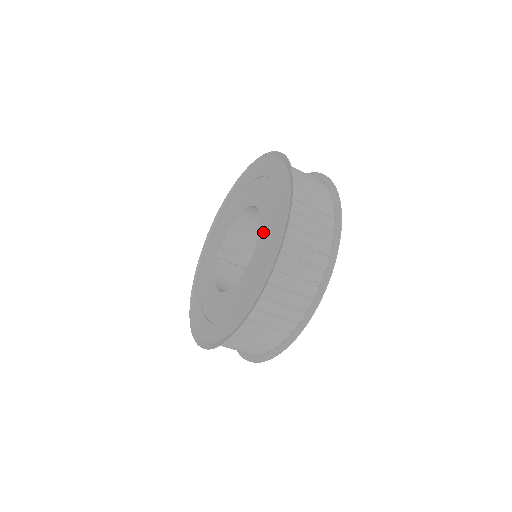
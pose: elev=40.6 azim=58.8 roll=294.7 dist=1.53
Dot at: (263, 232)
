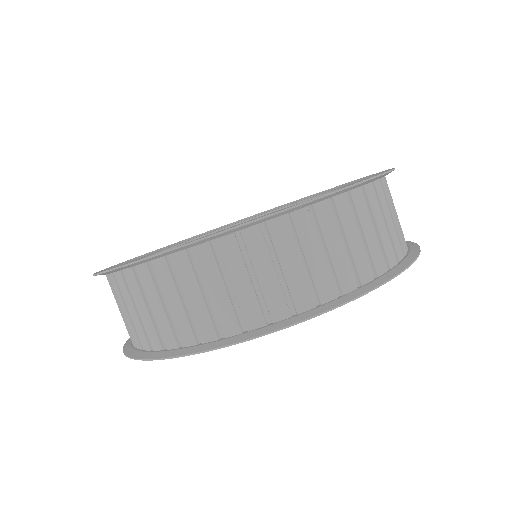
Dot at: occluded
